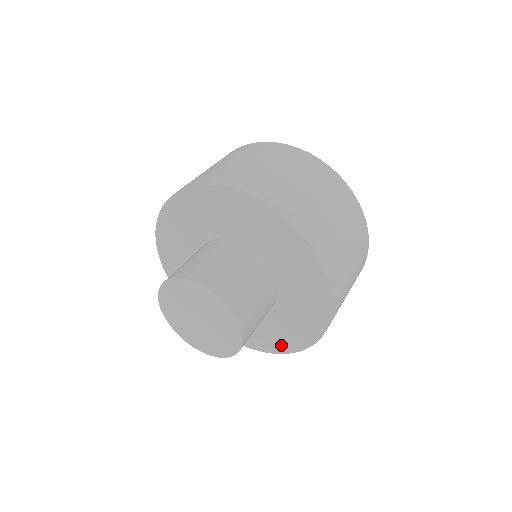
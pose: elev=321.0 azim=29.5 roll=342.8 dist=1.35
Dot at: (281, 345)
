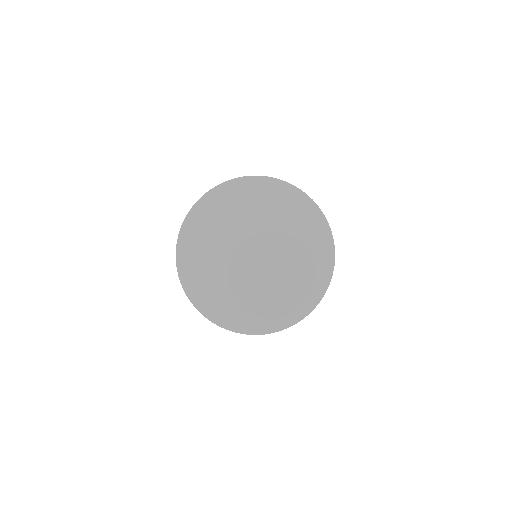
Dot at: (305, 304)
